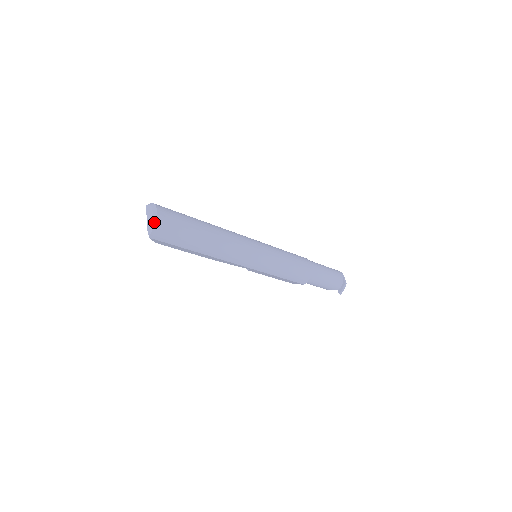
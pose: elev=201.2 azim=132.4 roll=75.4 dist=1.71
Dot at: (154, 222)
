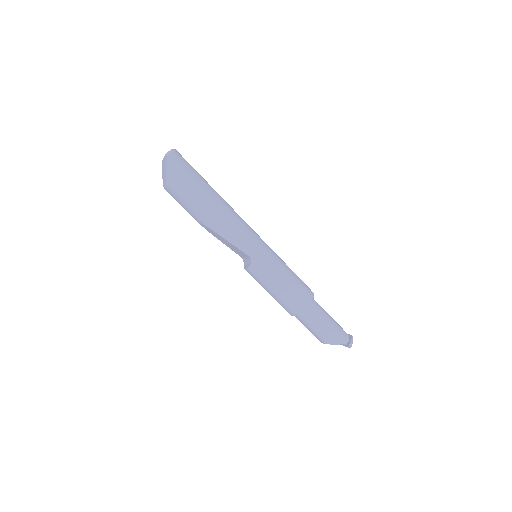
Dot at: (173, 150)
